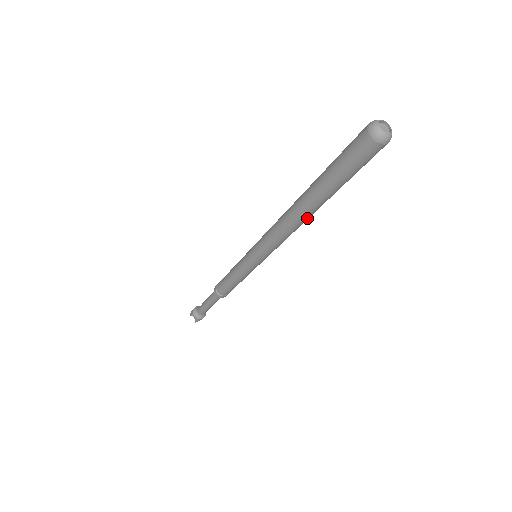
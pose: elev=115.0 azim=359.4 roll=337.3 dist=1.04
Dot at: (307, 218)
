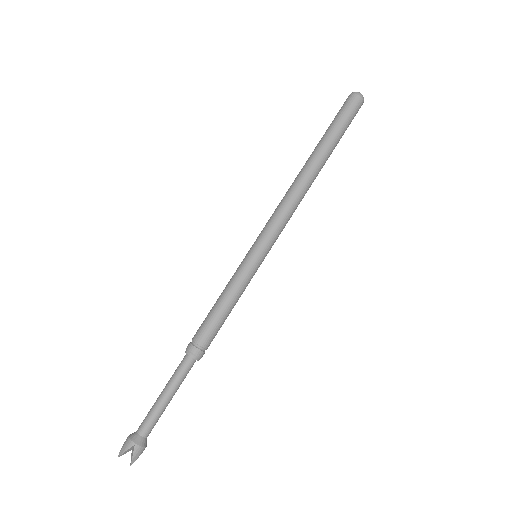
Dot at: (314, 179)
